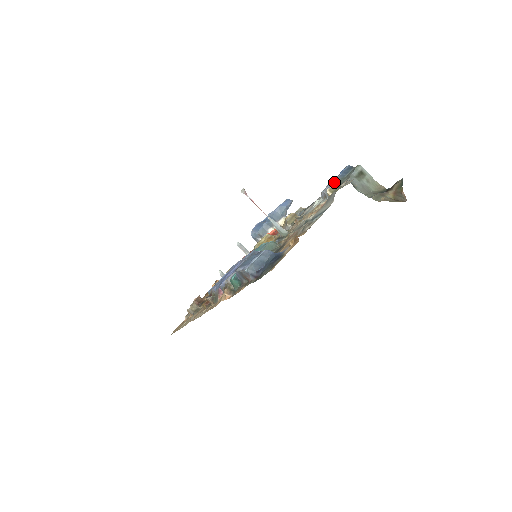
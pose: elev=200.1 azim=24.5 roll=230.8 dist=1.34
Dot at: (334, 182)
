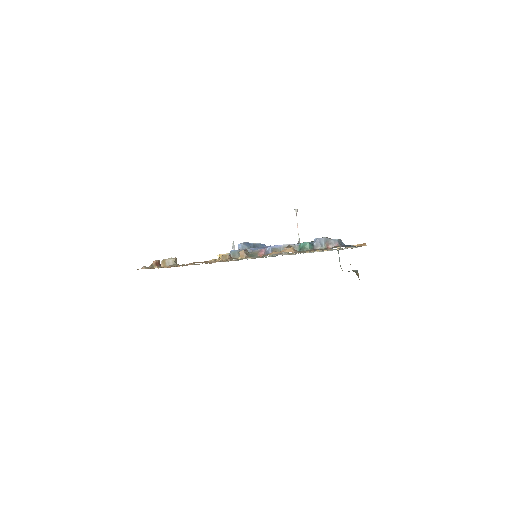
Dot at: occluded
